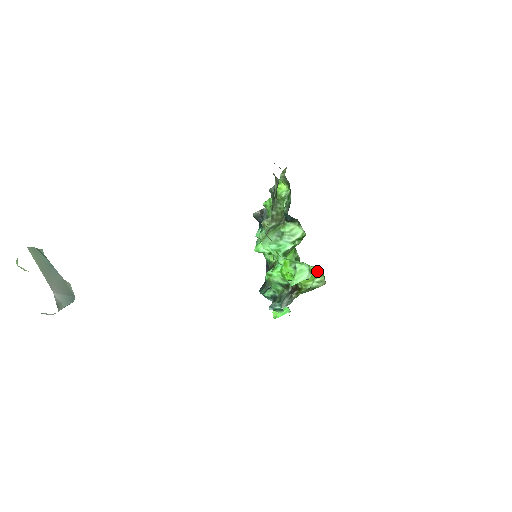
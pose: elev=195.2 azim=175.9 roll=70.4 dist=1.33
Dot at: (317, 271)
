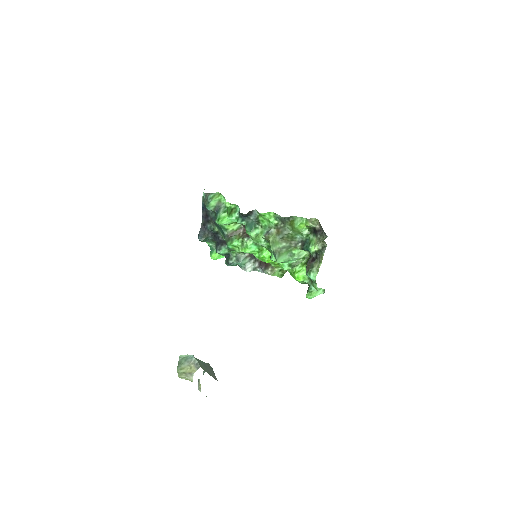
Dot at: occluded
